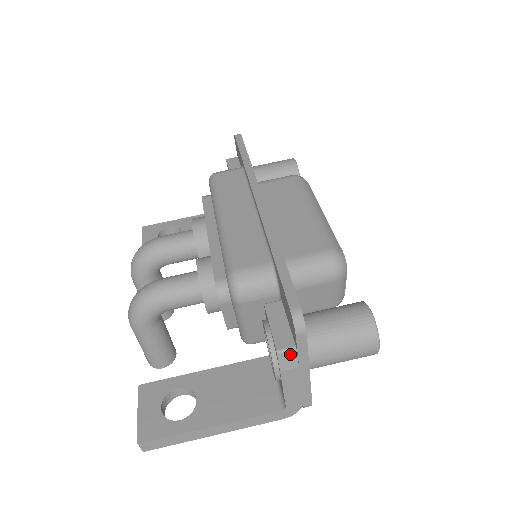
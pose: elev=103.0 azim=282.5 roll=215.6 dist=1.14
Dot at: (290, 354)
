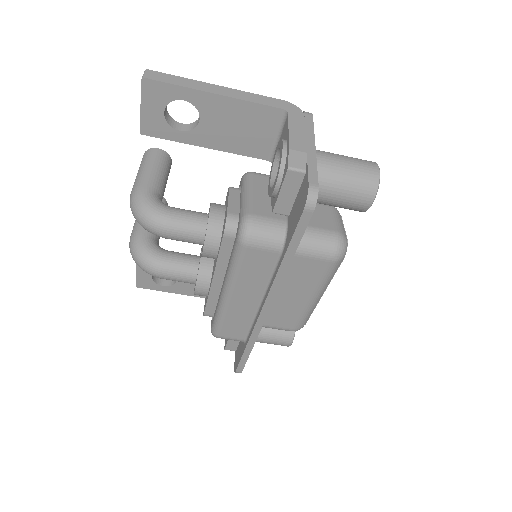
Dot at: occluded
